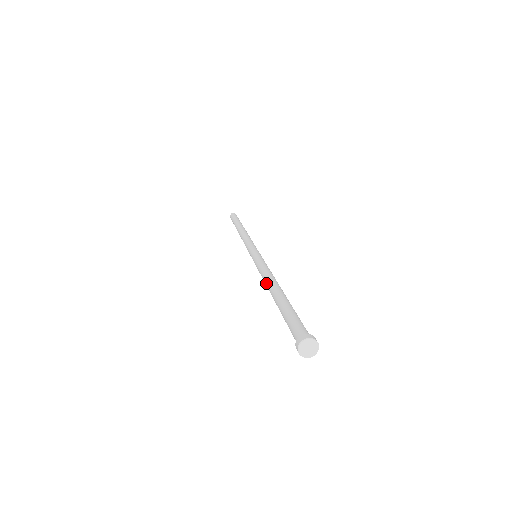
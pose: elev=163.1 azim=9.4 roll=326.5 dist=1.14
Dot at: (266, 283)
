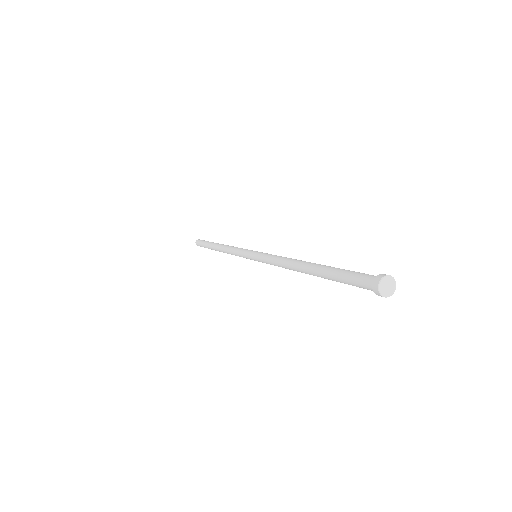
Dot at: (291, 268)
